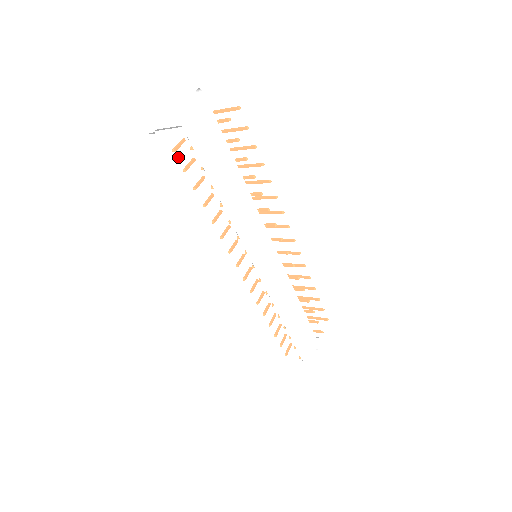
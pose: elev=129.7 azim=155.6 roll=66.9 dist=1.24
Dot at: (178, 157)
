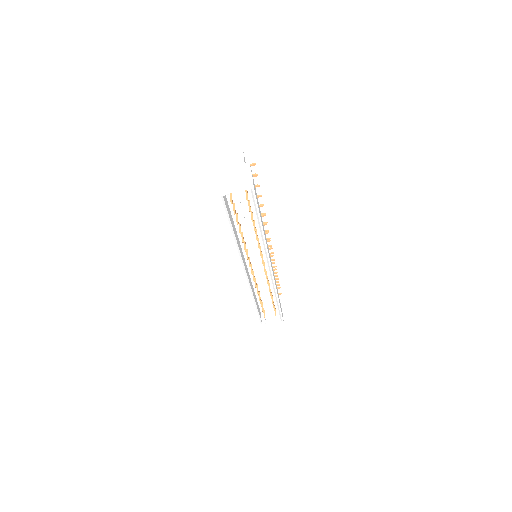
Dot at: (227, 205)
